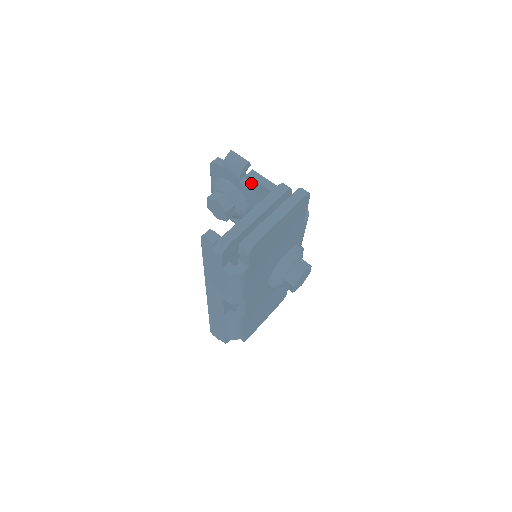
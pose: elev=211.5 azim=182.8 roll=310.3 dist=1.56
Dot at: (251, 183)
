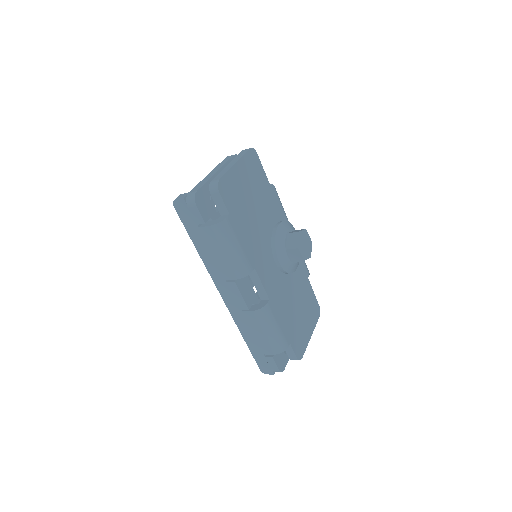
Dot at: occluded
